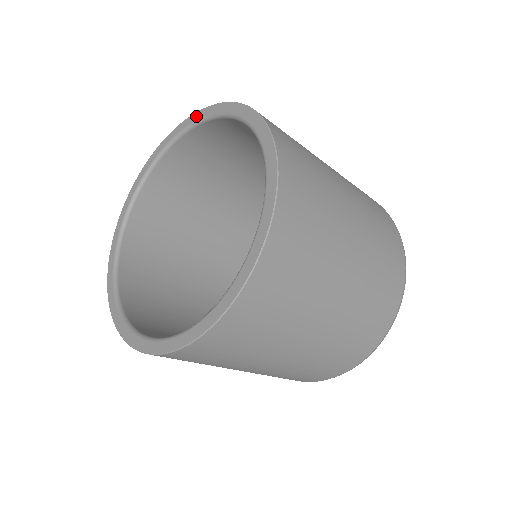
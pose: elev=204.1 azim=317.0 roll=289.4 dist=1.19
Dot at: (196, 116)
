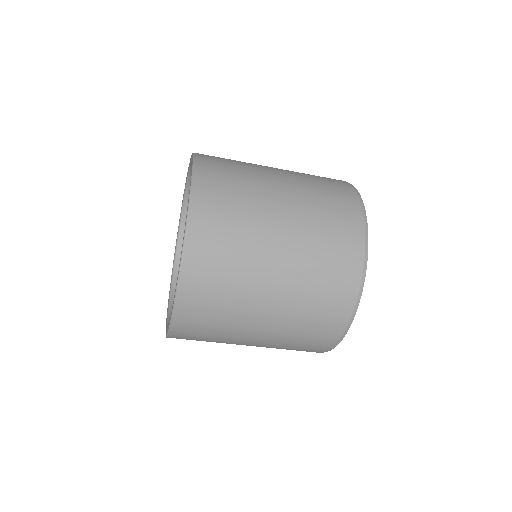
Dot at: (184, 191)
